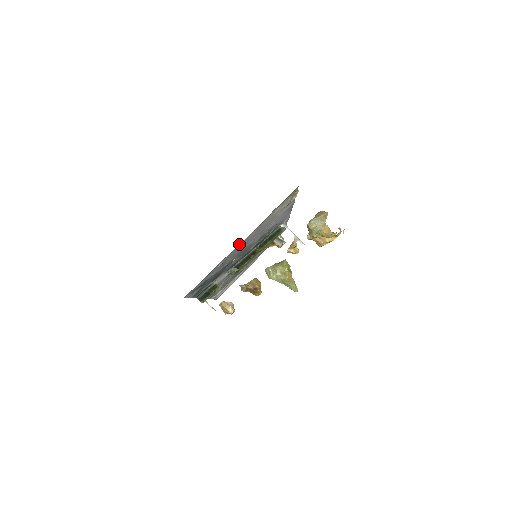
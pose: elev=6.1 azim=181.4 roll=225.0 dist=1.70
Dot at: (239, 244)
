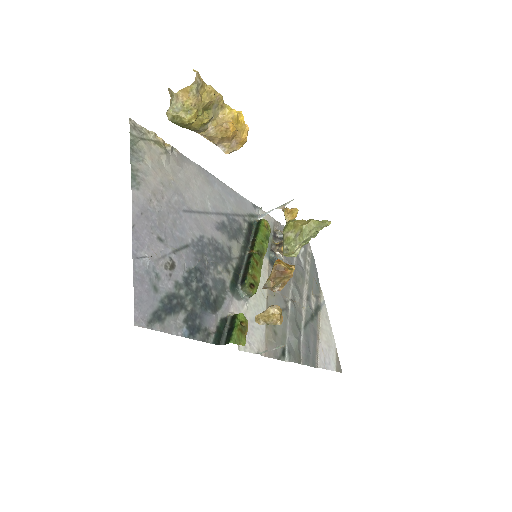
Dot at: (133, 215)
